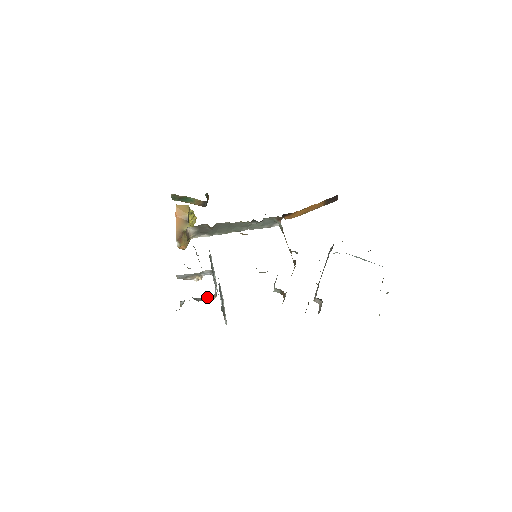
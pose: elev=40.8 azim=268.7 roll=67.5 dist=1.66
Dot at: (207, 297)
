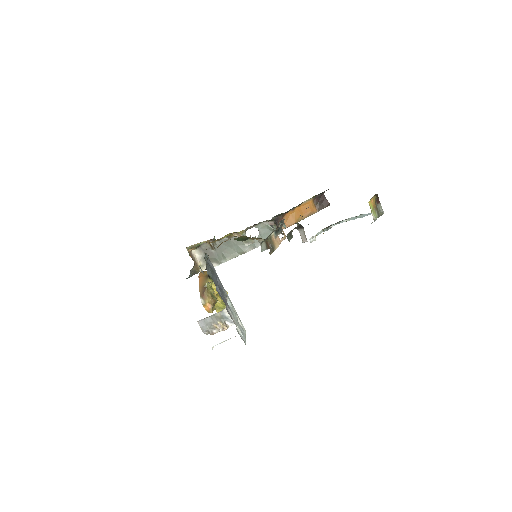
Dot at: occluded
